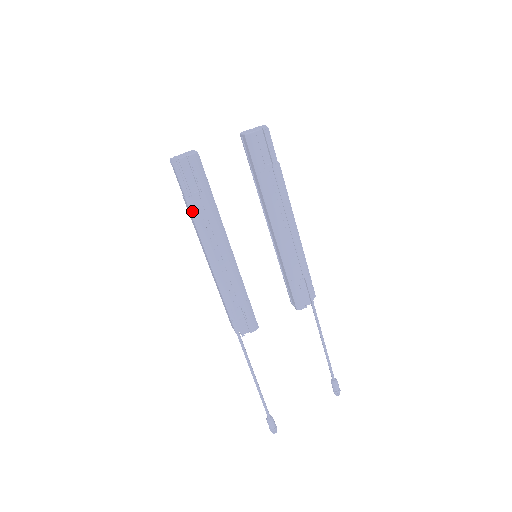
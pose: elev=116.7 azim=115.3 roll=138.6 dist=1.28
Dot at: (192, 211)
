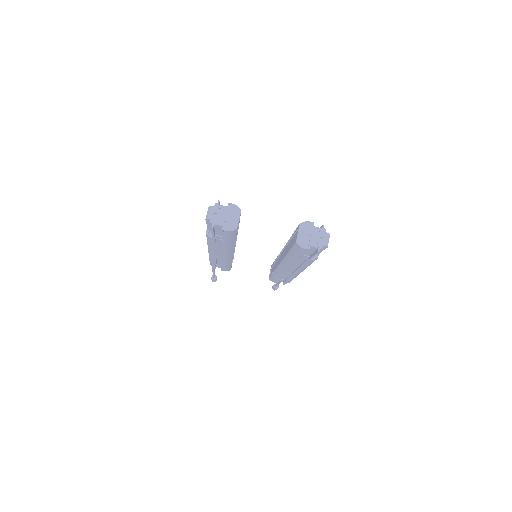
Dot at: (208, 238)
